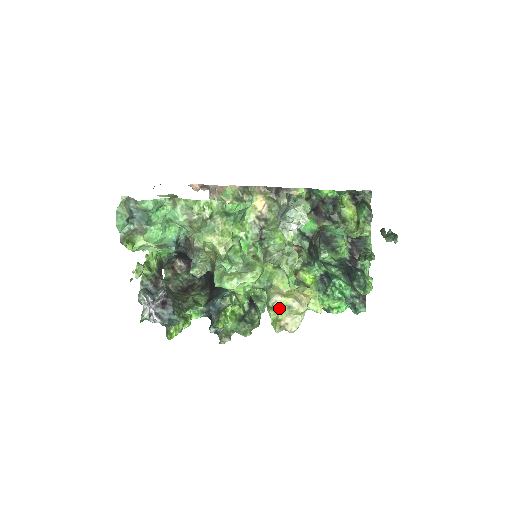
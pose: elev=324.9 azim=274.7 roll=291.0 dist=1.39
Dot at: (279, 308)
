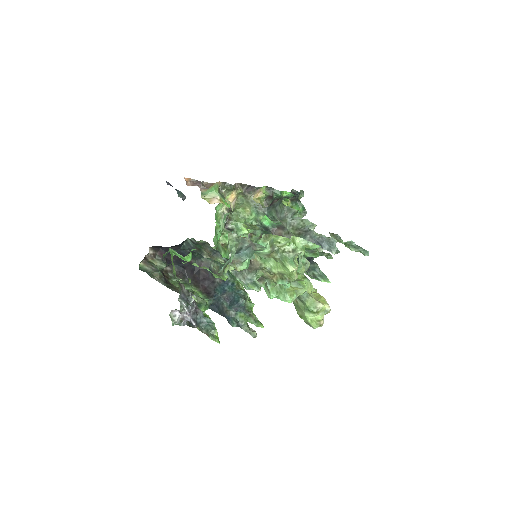
Dot at: (320, 312)
